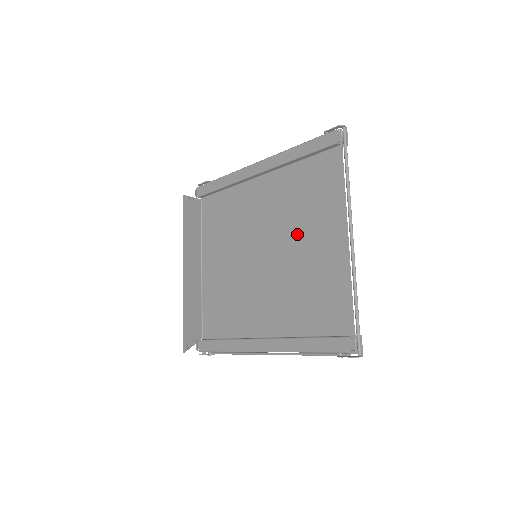
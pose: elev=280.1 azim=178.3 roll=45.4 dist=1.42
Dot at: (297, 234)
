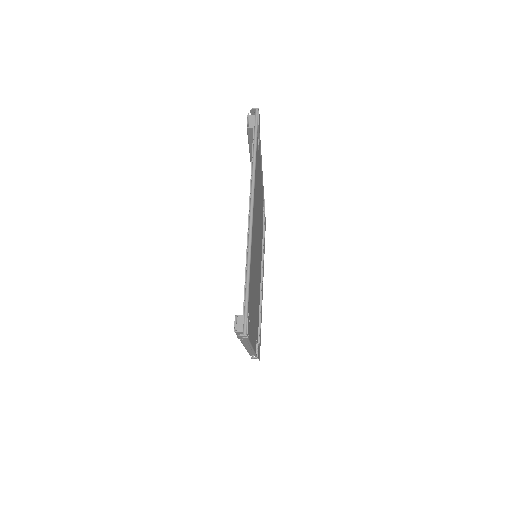
Dot at: occluded
